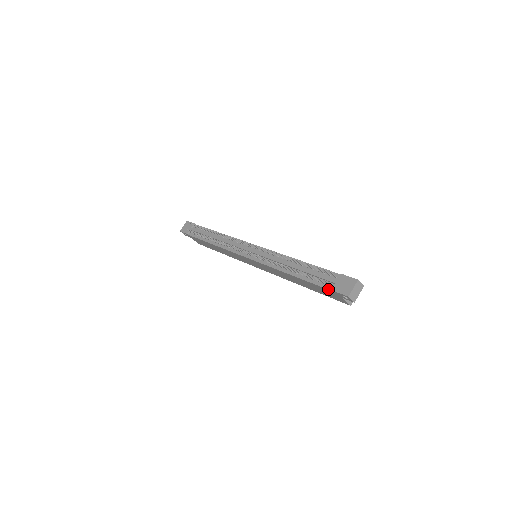
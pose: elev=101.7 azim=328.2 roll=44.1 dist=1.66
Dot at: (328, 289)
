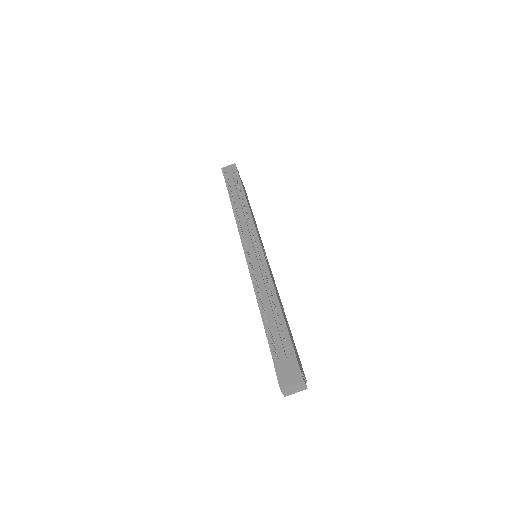
Dot at: (273, 360)
